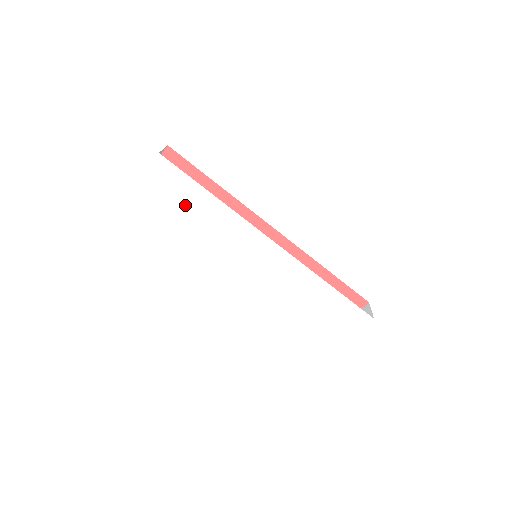
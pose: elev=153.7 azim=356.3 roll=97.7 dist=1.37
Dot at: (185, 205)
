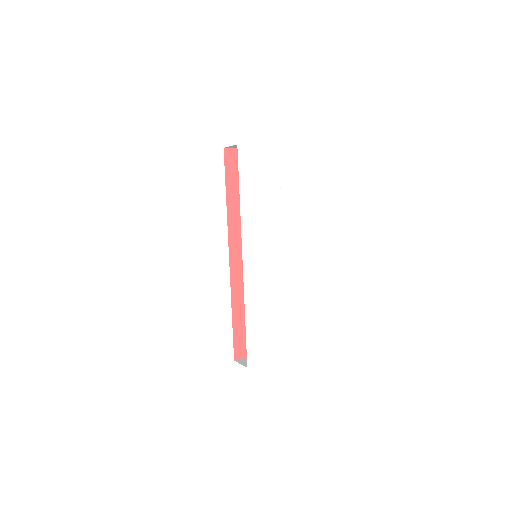
Dot at: (264, 184)
